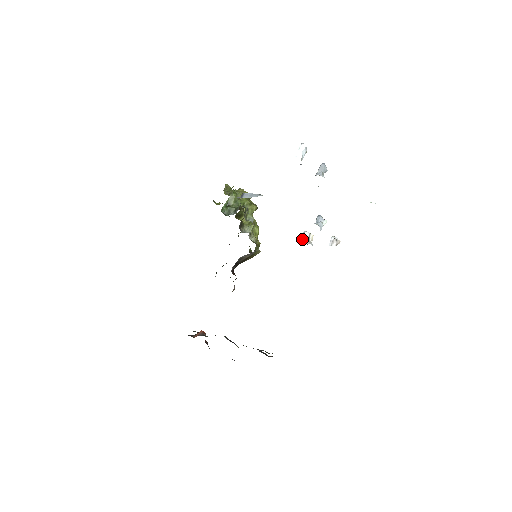
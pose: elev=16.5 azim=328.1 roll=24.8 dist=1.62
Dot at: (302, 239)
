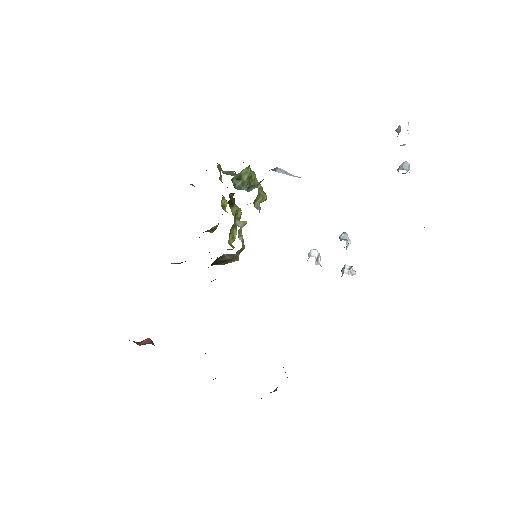
Dot at: (312, 256)
